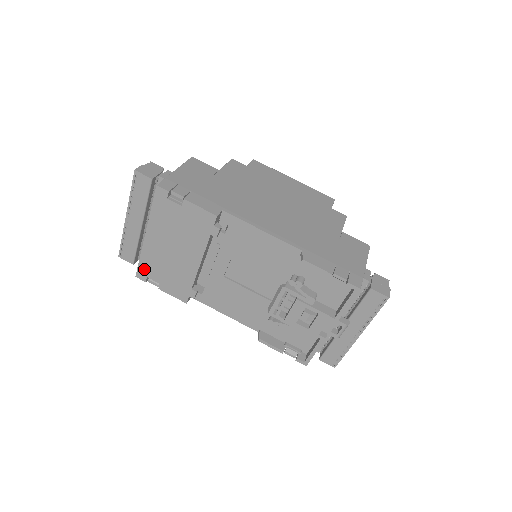
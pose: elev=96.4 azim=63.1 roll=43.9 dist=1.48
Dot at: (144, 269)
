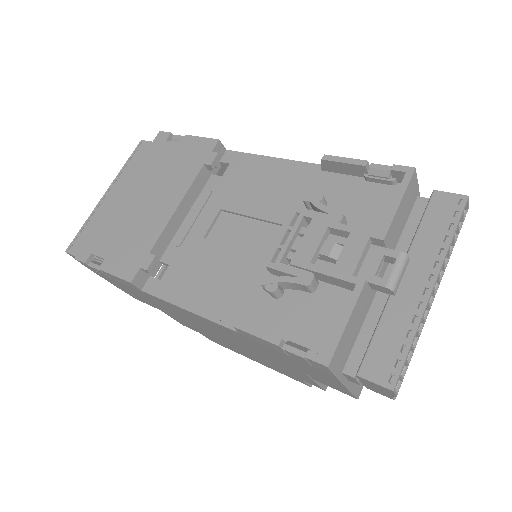
Dot at: (93, 242)
